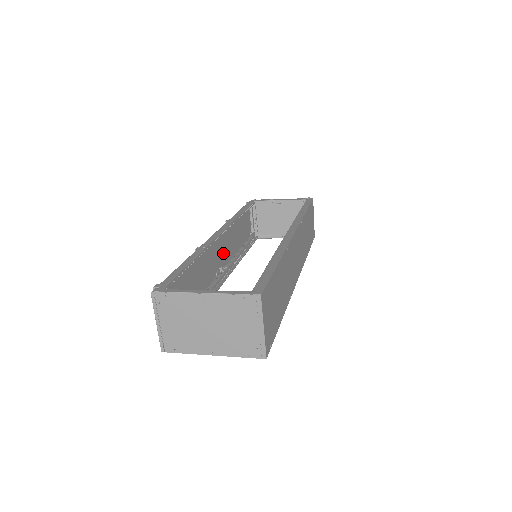
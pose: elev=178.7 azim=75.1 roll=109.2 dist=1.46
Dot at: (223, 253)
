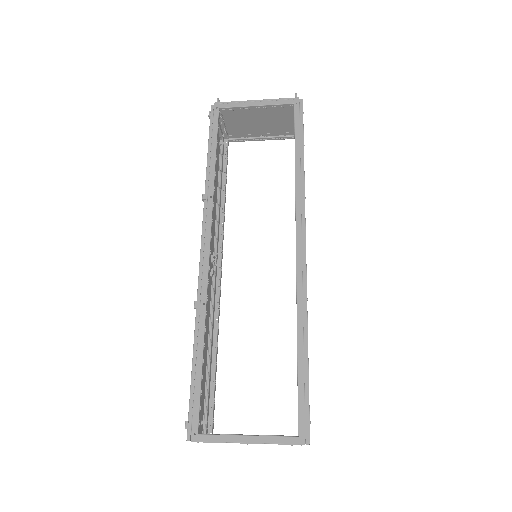
Dot at: occluded
